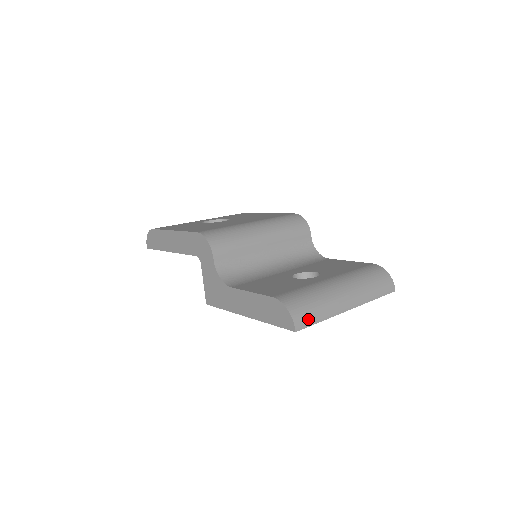
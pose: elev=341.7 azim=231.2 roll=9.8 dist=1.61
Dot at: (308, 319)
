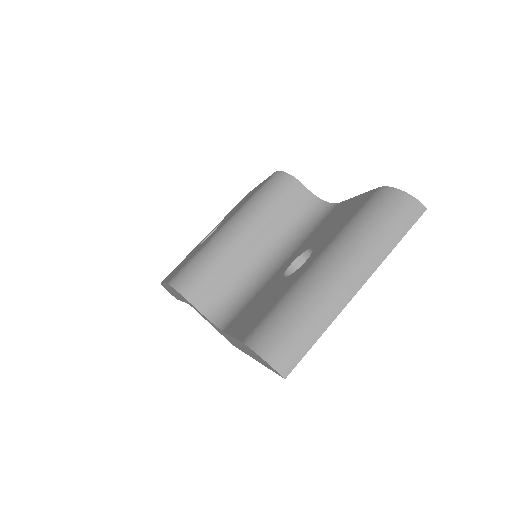
Dot at: (295, 349)
